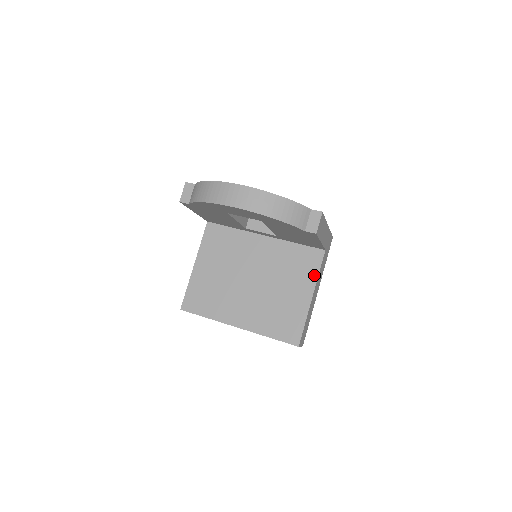
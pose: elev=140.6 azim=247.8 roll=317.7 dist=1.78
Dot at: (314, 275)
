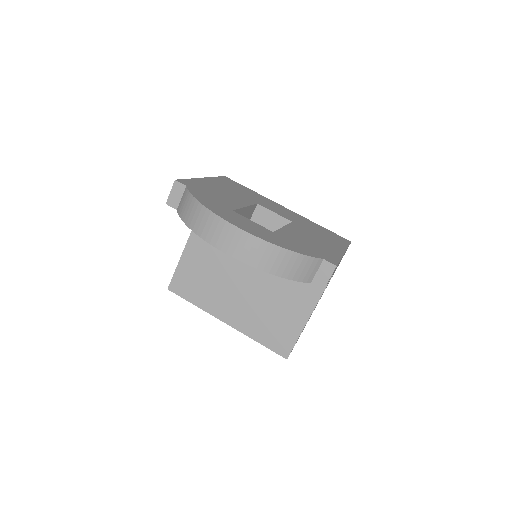
Dot at: (318, 292)
